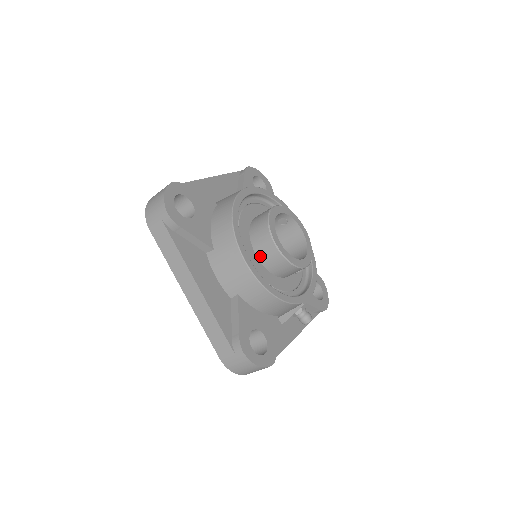
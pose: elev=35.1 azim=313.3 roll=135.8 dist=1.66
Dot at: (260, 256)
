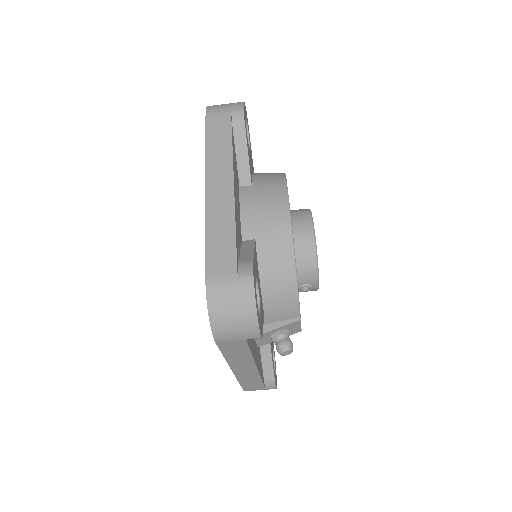
Dot at: occluded
